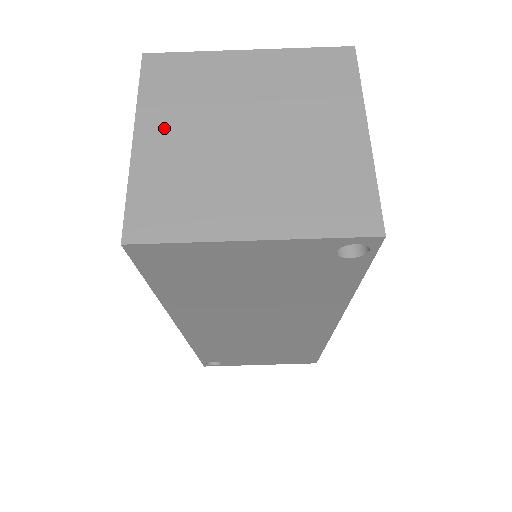
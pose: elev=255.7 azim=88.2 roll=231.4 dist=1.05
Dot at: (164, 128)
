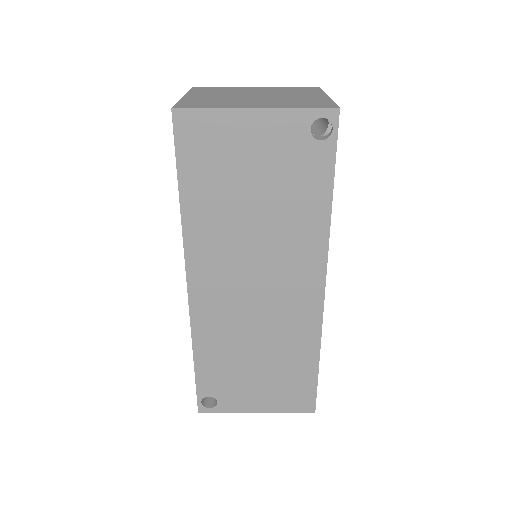
Dot at: (203, 95)
